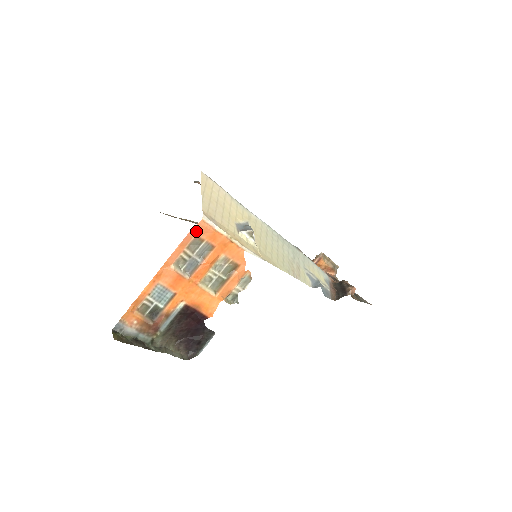
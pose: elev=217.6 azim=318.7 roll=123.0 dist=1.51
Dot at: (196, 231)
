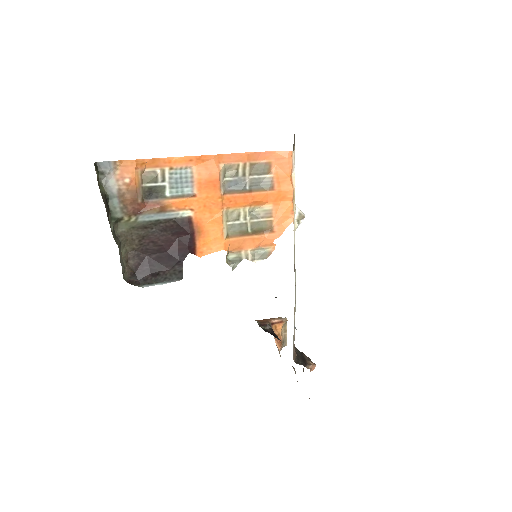
Dot at: (275, 157)
